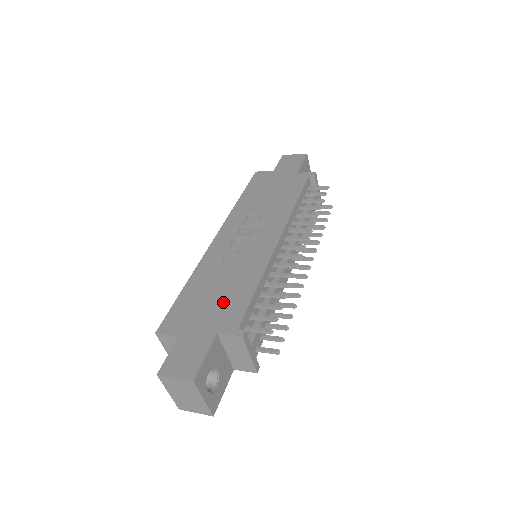
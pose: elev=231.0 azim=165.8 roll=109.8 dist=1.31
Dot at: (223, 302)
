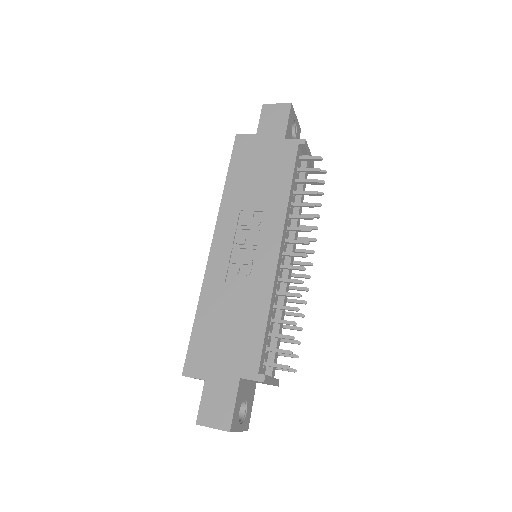
Dot at: (238, 339)
